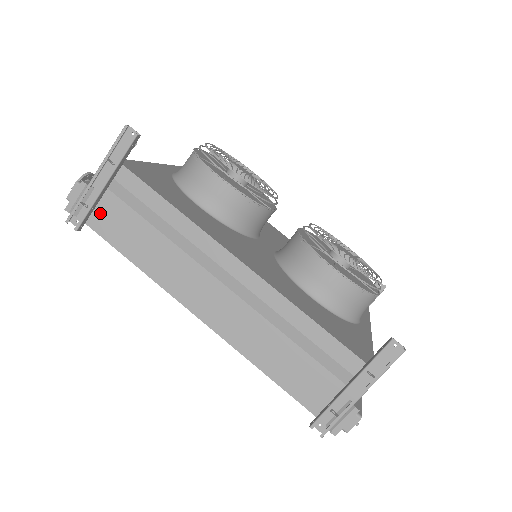
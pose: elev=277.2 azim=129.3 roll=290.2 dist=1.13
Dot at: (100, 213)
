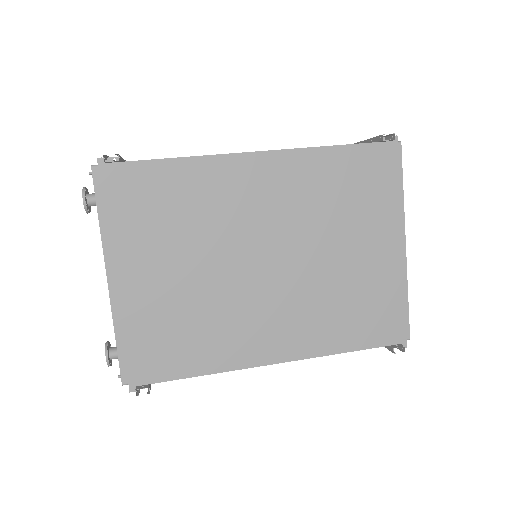
Dot at: occluded
